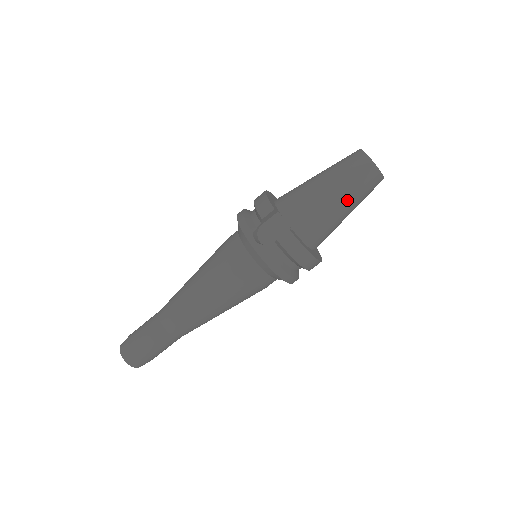
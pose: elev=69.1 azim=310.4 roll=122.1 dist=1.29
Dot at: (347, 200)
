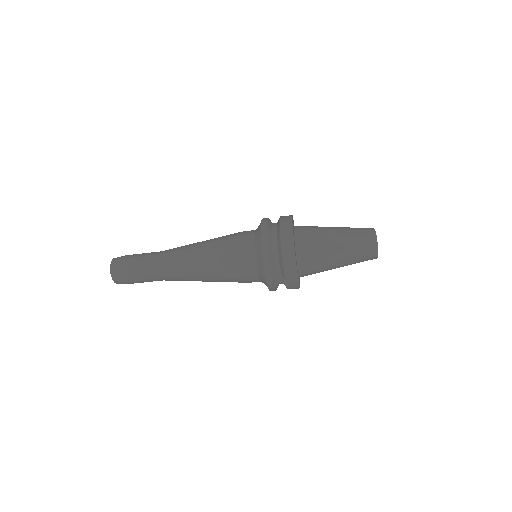
Dot at: occluded
